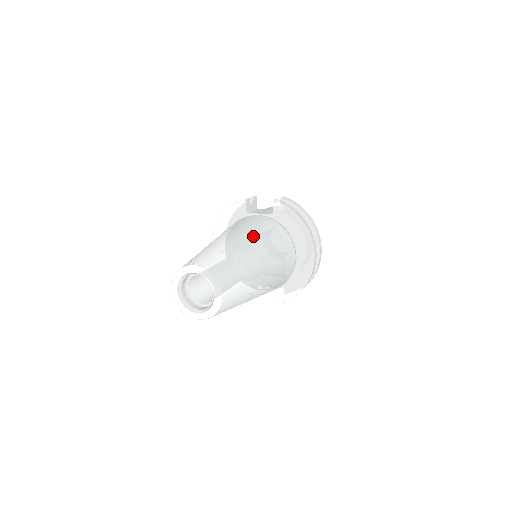
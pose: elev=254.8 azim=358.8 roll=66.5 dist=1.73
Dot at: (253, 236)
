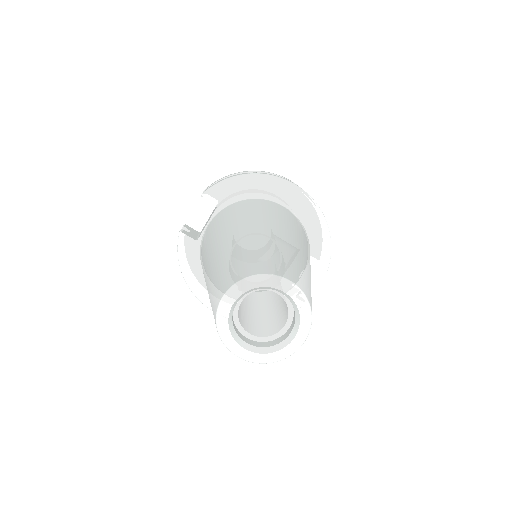
Dot at: (229, 228)
